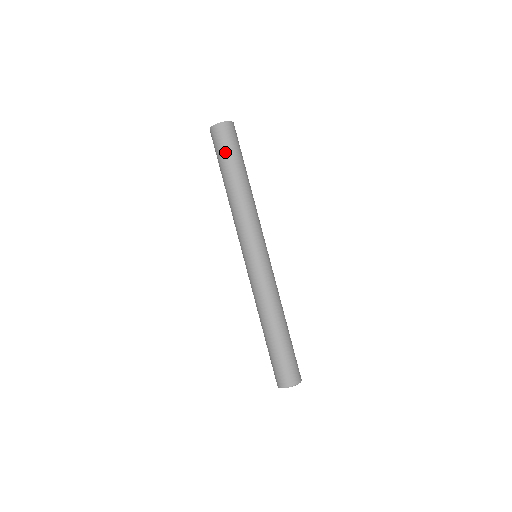
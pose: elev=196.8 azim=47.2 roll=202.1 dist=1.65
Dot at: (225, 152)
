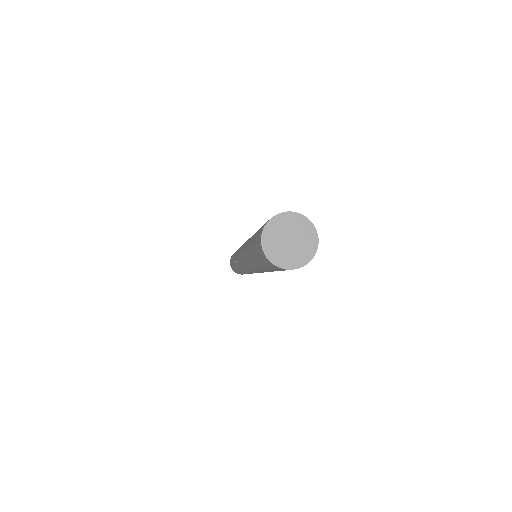
Dot at: occluded
